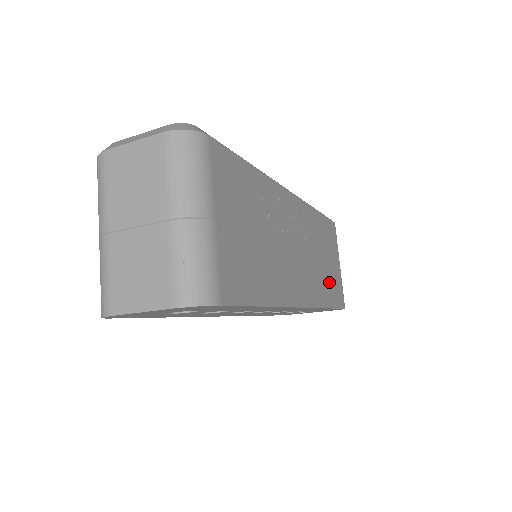
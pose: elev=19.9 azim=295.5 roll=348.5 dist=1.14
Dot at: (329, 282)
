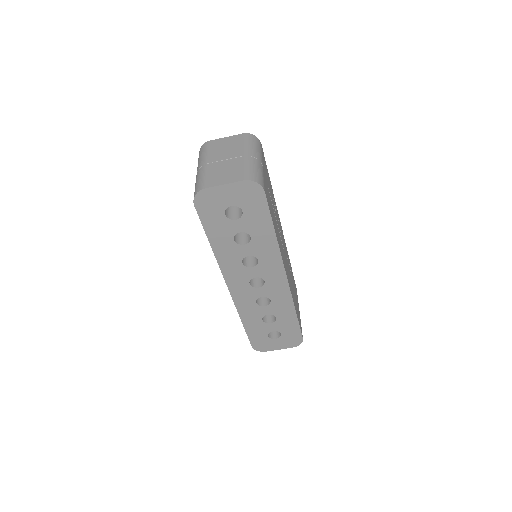
Dot at: occluded
